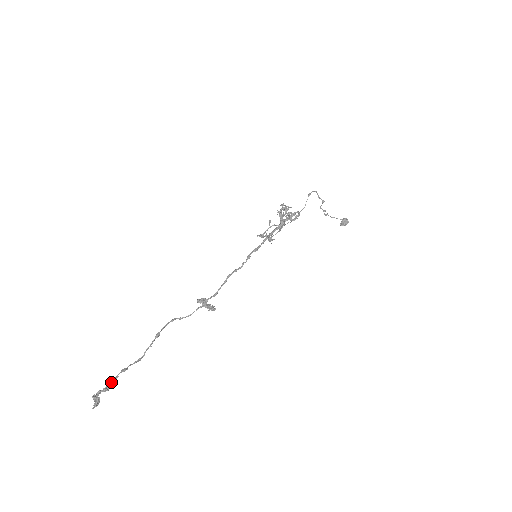
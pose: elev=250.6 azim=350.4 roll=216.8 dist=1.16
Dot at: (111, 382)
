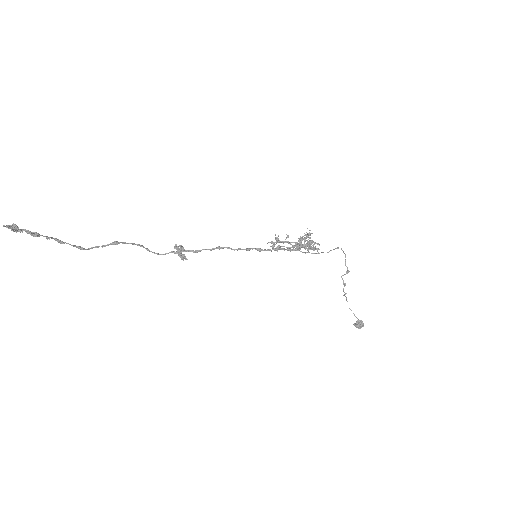
Dot at: occluded
